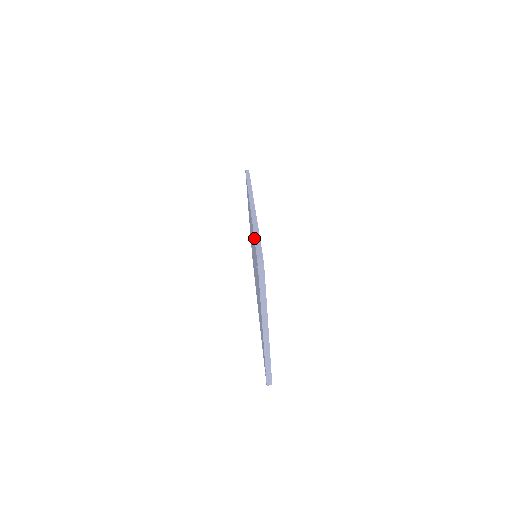
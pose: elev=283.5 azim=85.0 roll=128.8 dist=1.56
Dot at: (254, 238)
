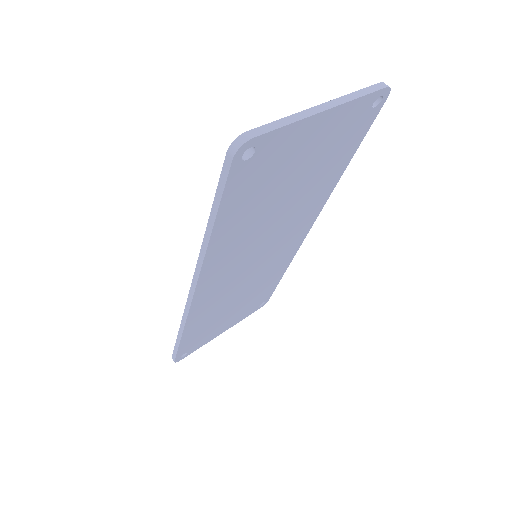
Dot at: occluded
